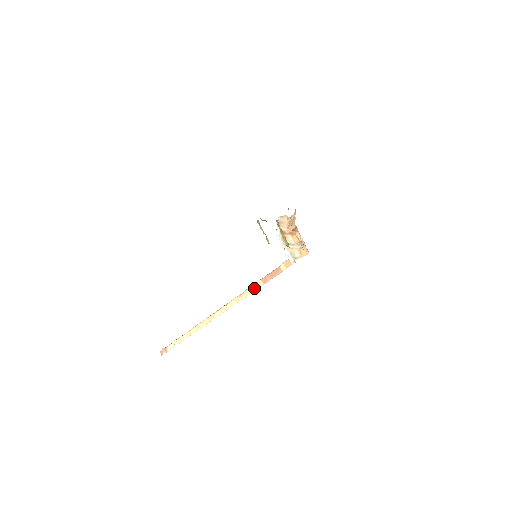
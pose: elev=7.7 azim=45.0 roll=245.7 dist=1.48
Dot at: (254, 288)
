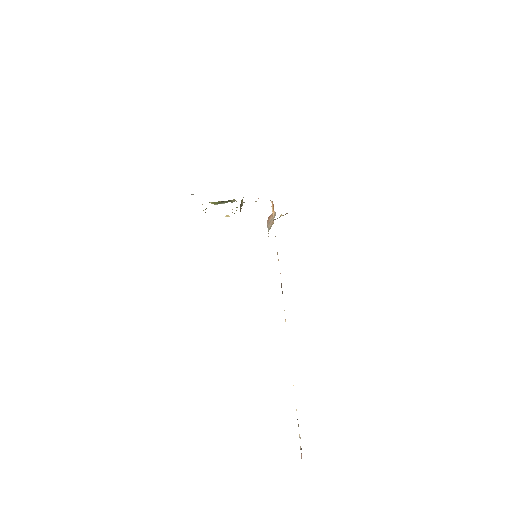
Dot at: occluded
